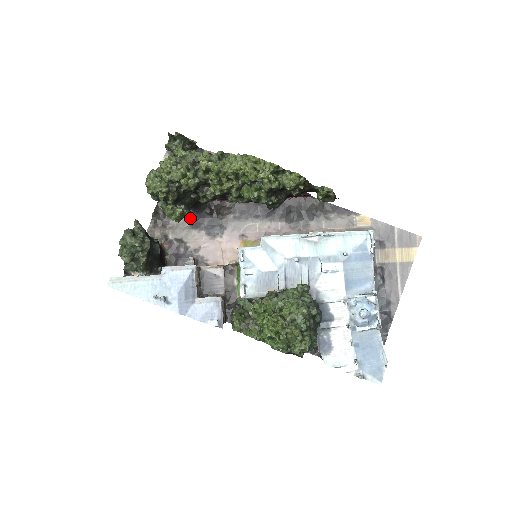
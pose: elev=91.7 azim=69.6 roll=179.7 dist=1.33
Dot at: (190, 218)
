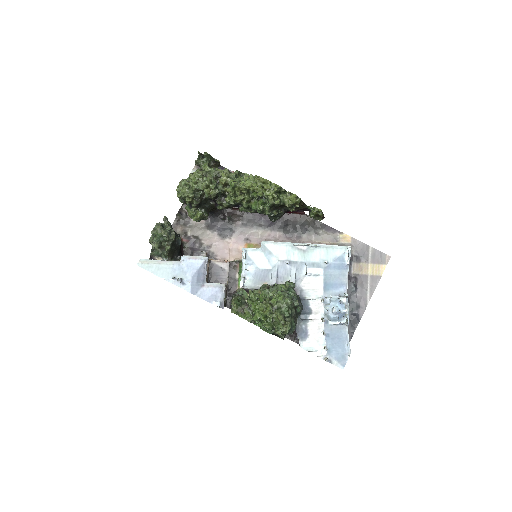
Dot at: (207, 220)
